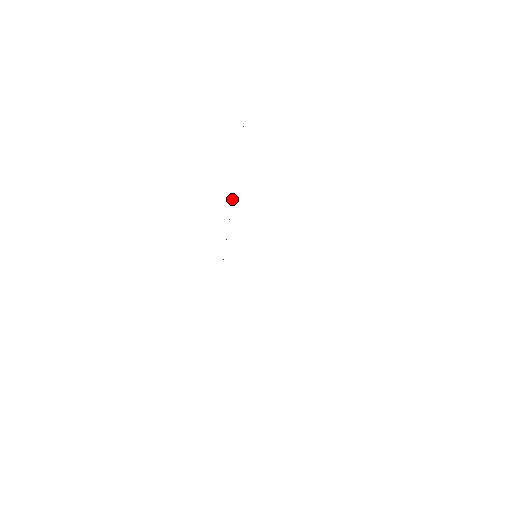
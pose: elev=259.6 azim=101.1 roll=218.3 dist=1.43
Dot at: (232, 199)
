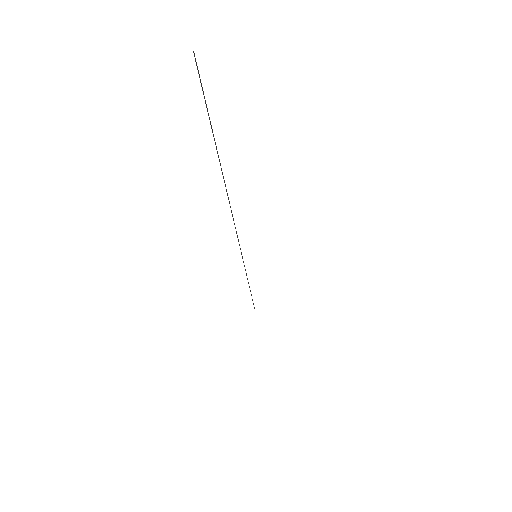
Dot at: occluded
